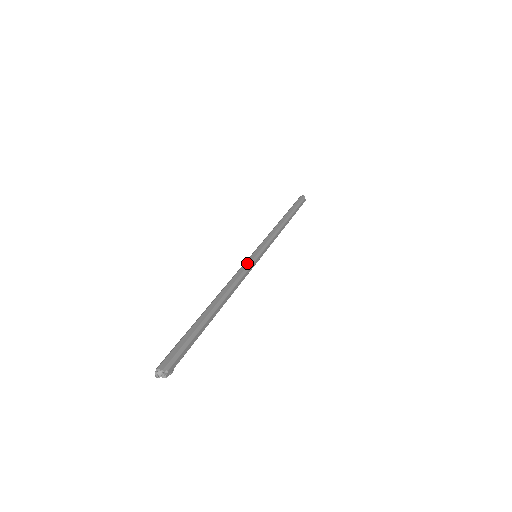
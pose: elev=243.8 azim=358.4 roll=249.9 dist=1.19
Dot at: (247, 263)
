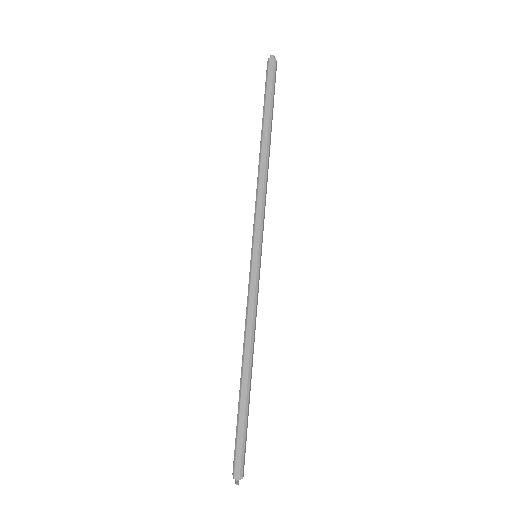
Dot at: (253, 284)
